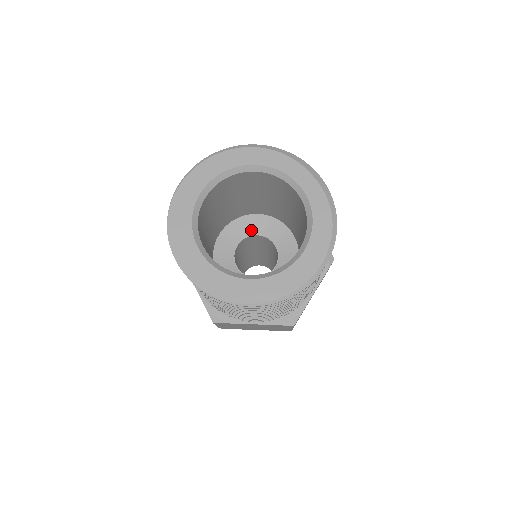
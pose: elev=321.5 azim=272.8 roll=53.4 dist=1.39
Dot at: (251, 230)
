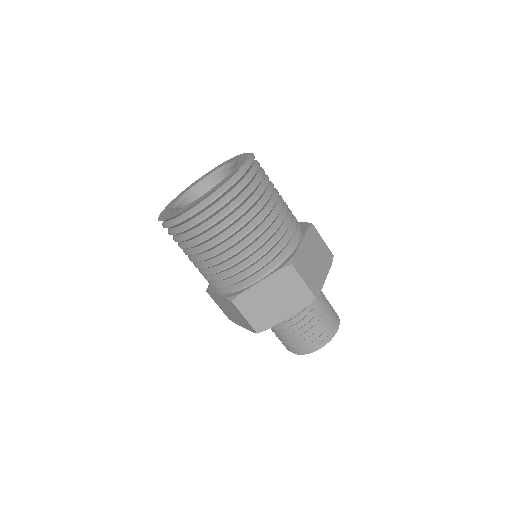
Dot at: occluded
